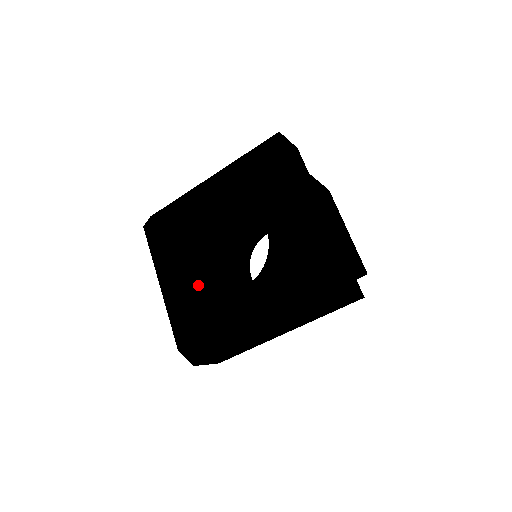
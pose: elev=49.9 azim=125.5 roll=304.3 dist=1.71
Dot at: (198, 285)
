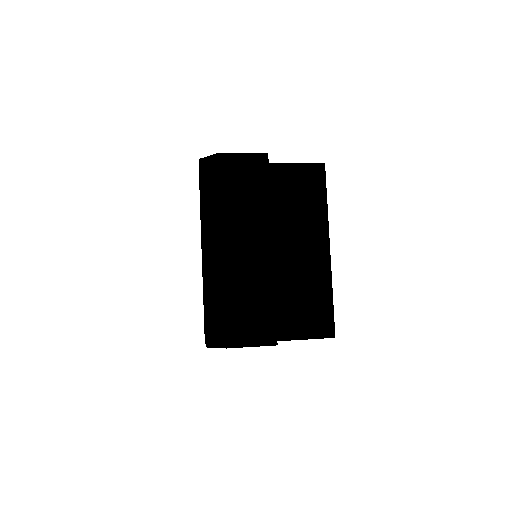
Dot at: occluded
